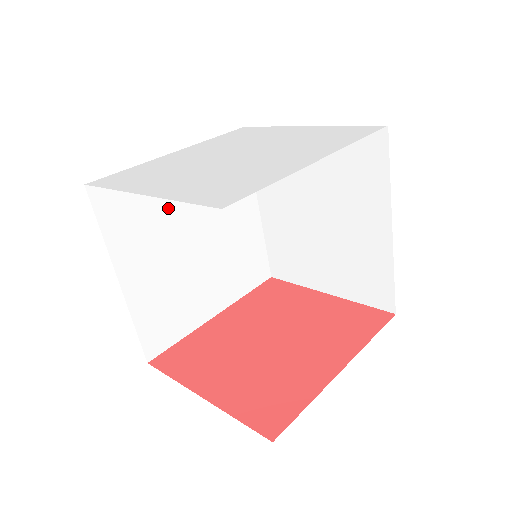
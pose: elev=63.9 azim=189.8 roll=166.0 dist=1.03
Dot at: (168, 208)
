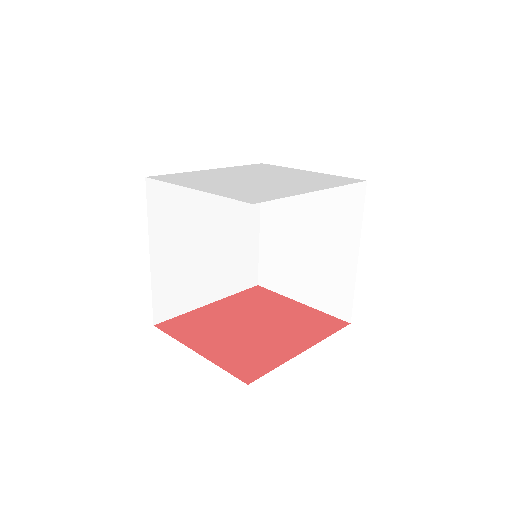
Dot at: (196, 209)
